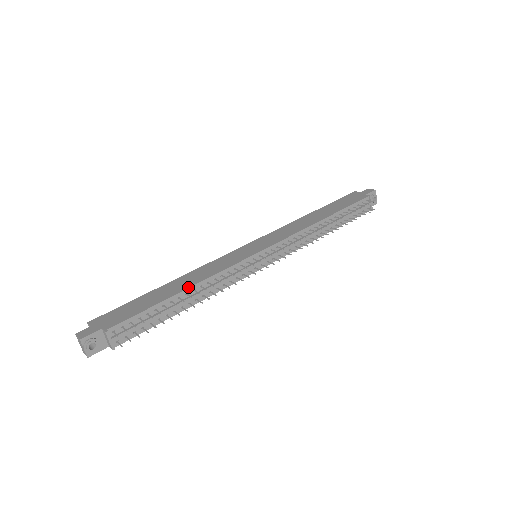
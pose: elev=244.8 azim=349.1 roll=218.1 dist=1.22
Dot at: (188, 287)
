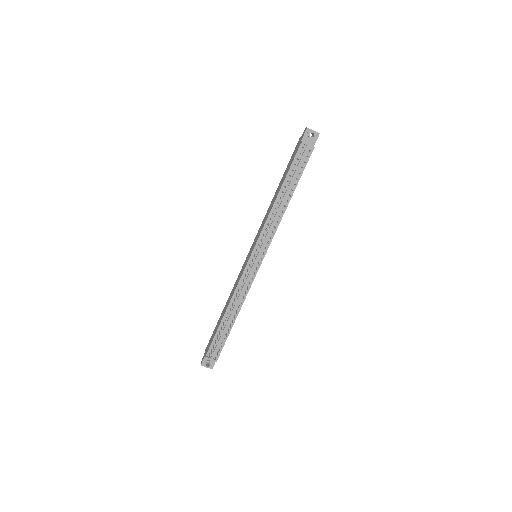
Dot at: (226, 309)
